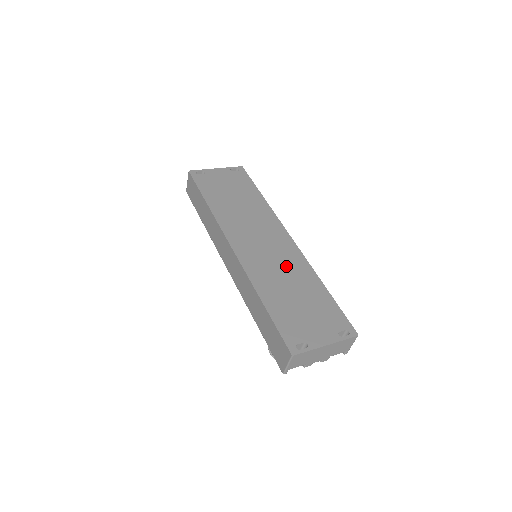
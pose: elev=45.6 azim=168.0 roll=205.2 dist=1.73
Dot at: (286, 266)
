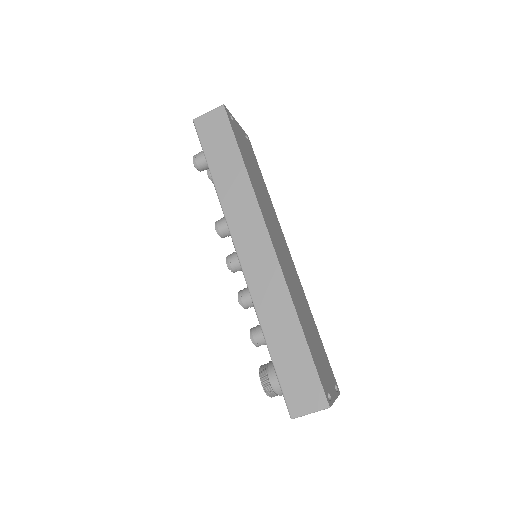
Dot at: (299, 291)
